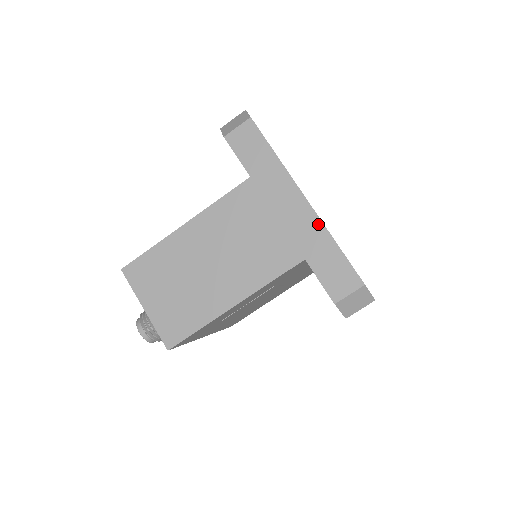
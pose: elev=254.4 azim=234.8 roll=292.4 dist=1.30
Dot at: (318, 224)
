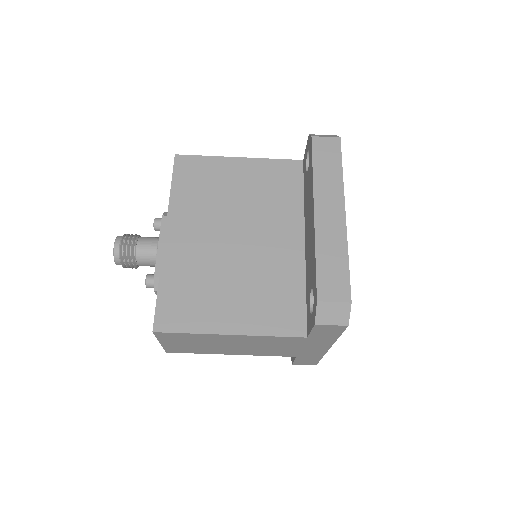
Dot at: (322, 354)
